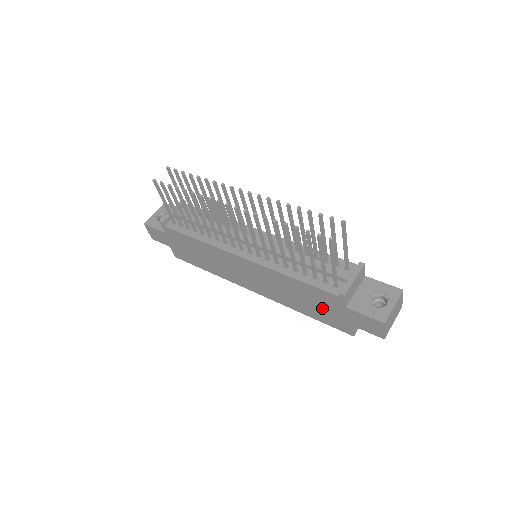
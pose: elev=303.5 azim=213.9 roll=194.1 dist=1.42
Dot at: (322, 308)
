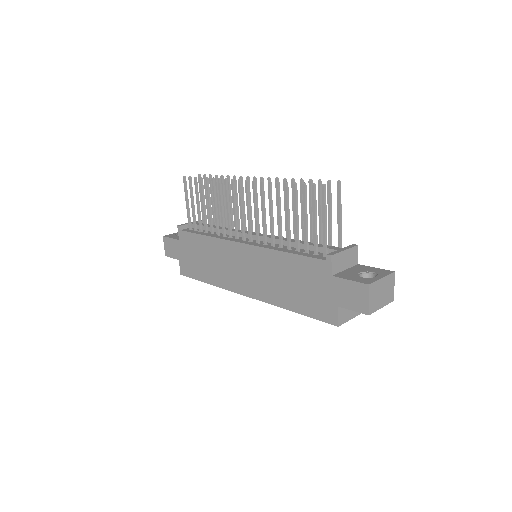
Dot at: (309, 290)
